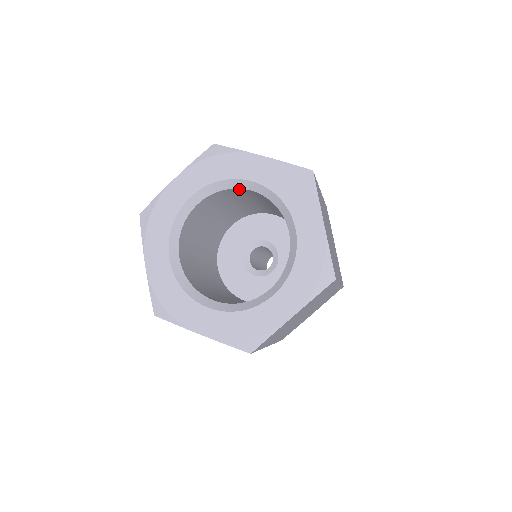
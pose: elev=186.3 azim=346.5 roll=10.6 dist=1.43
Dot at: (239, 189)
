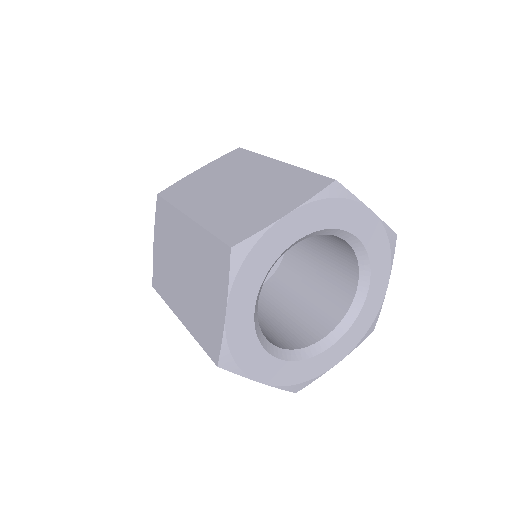
Dot at: occluded
